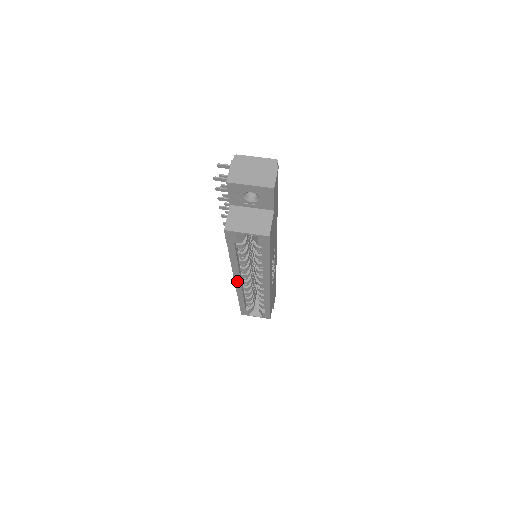
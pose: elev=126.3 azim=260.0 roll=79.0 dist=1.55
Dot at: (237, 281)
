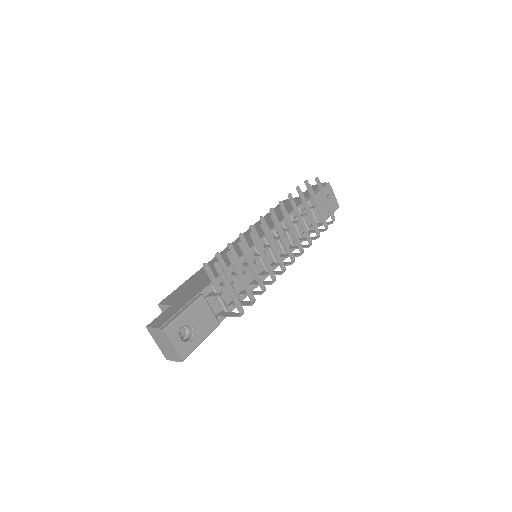
Dot at: occluded
